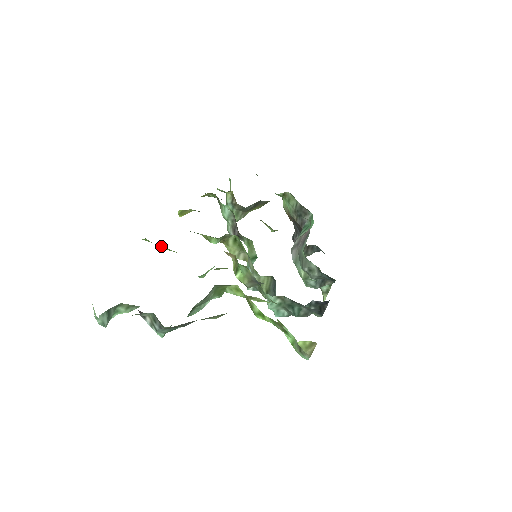
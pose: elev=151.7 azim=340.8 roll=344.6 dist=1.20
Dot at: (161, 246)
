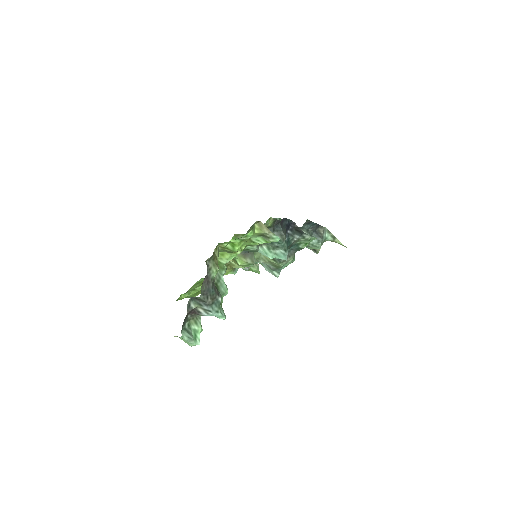
Dot at: (194, 292)
